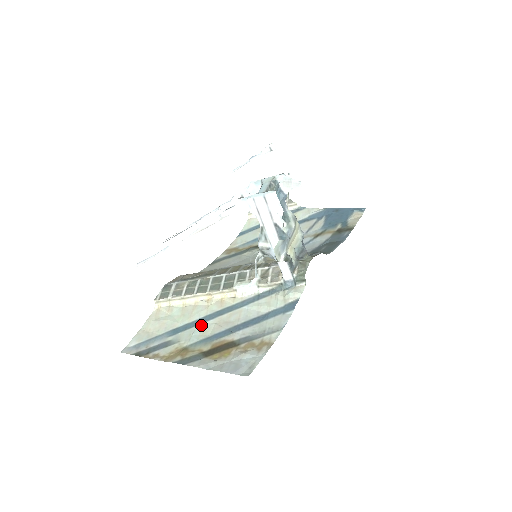
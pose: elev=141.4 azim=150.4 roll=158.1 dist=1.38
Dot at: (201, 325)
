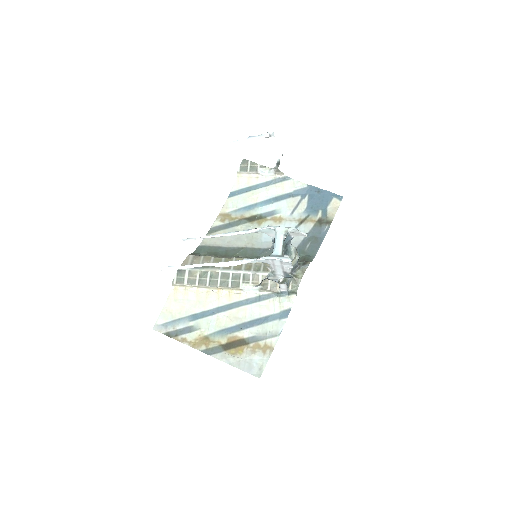
Dot at: (215, 316)
